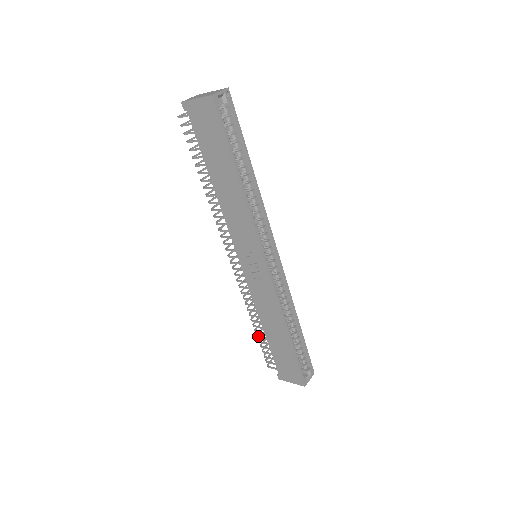
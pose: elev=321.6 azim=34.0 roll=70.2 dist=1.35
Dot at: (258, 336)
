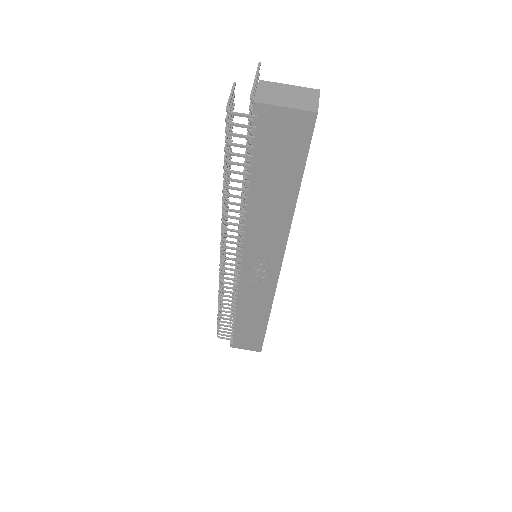
Dot at: (221, 318)
